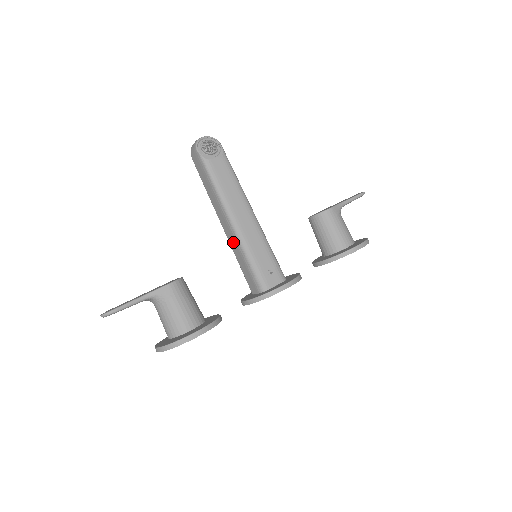
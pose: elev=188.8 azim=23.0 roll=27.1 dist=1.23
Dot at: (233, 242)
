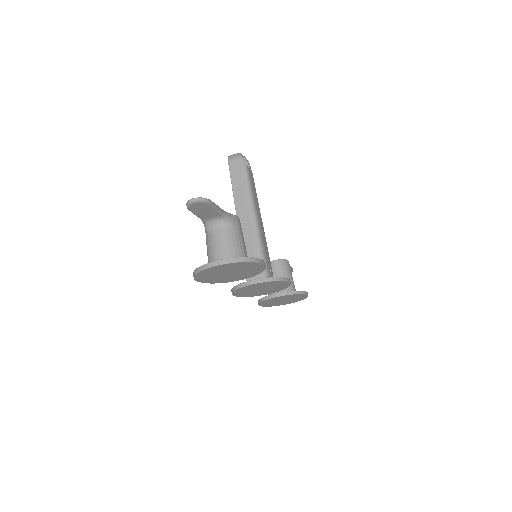
Dot at: (248, 234)
